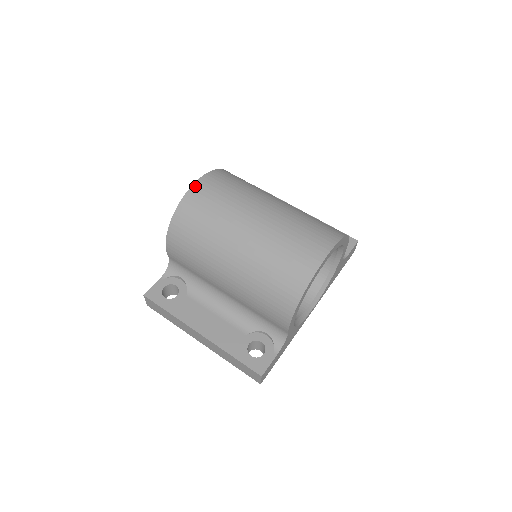
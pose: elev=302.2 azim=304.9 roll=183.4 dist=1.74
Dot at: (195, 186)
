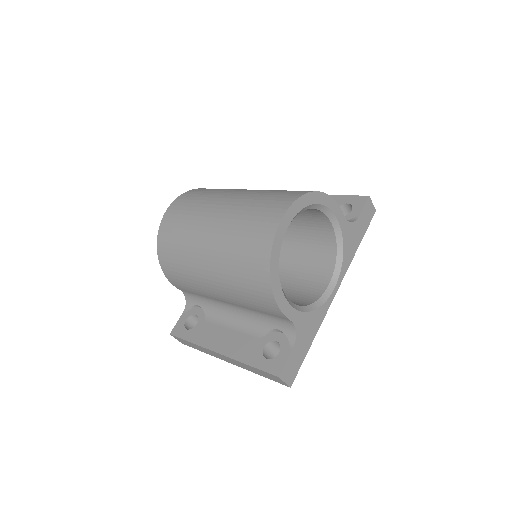
Dot at: (166, 213)
